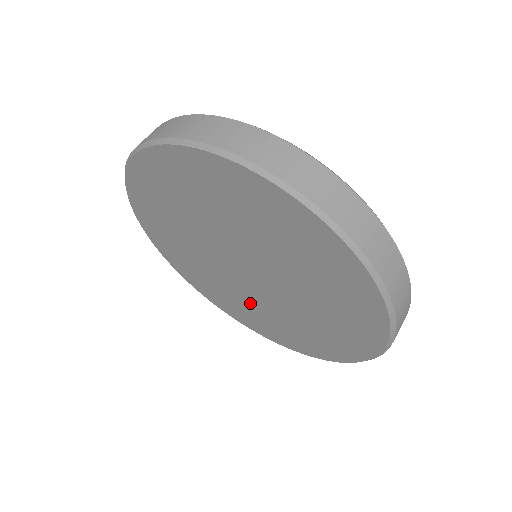
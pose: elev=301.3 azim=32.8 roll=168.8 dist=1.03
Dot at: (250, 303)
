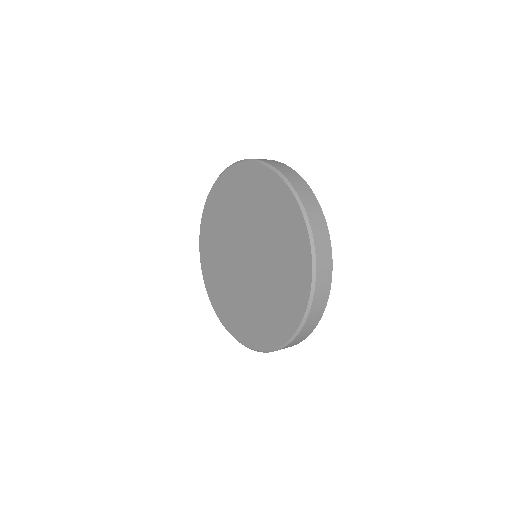
Dot at: (230, 285)
